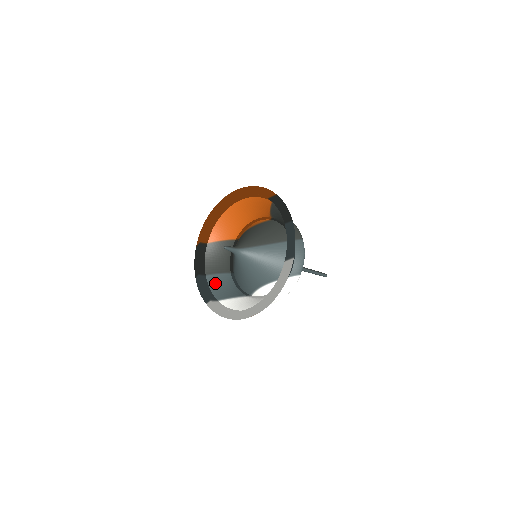
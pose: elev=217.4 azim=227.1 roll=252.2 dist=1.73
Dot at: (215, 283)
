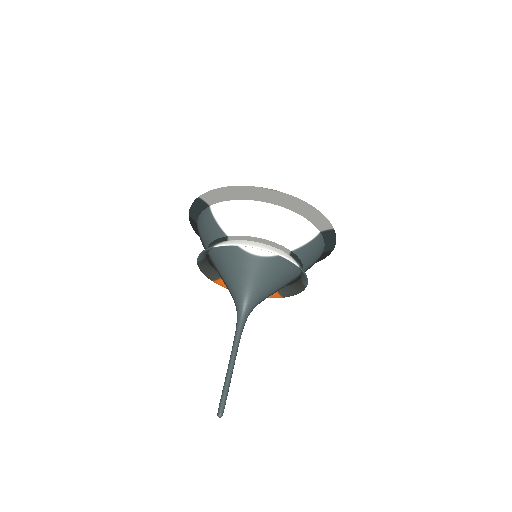
Dot at: occluded
